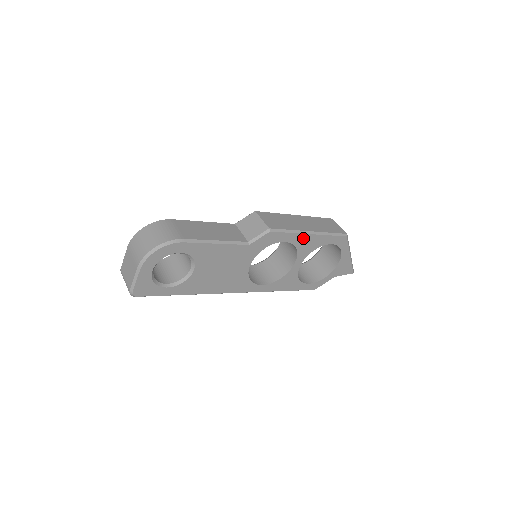
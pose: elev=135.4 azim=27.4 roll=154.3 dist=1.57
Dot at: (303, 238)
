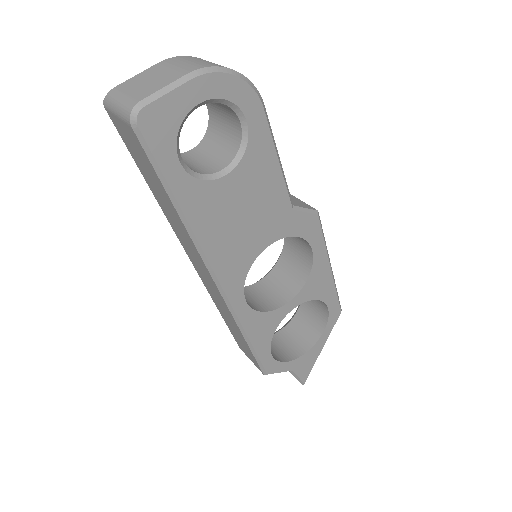
Dot at: (323, 266)
